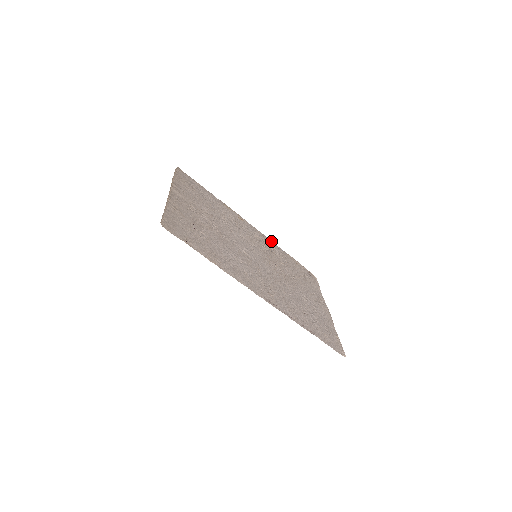
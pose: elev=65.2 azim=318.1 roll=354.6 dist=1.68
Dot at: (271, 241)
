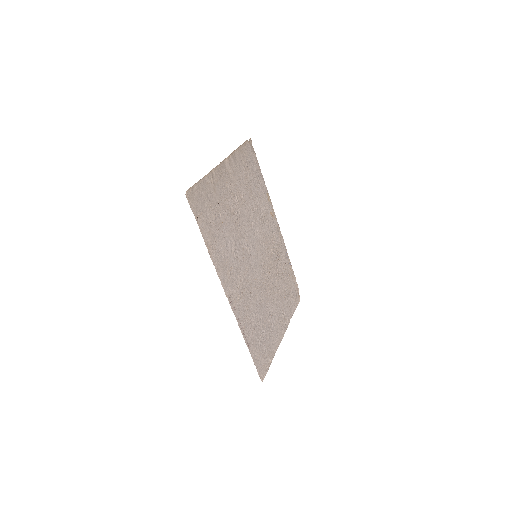
Dot at: (285, 247)
